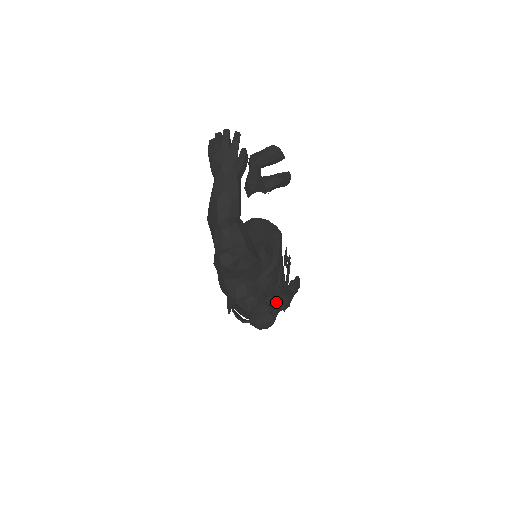
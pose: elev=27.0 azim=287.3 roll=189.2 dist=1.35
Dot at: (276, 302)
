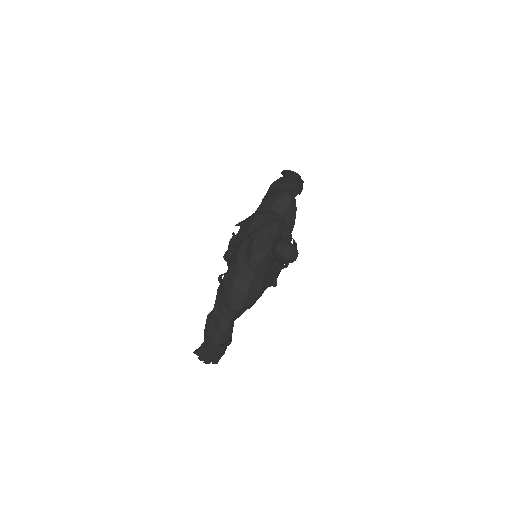
Dot at: occluded
